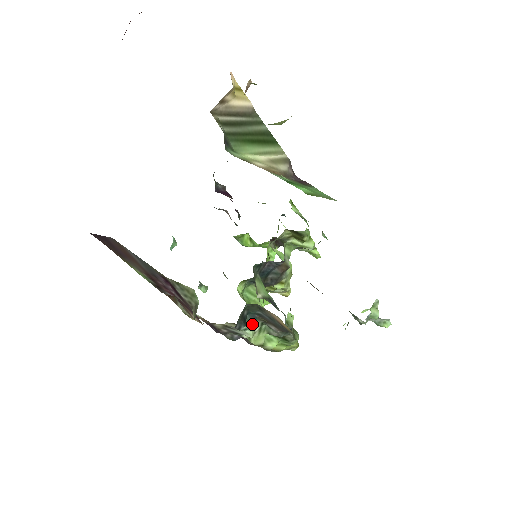
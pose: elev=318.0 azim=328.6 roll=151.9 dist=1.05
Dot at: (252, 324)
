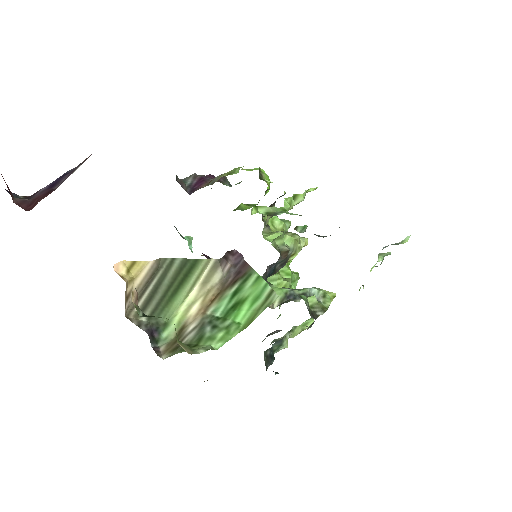
Dot at: (281, 344)
